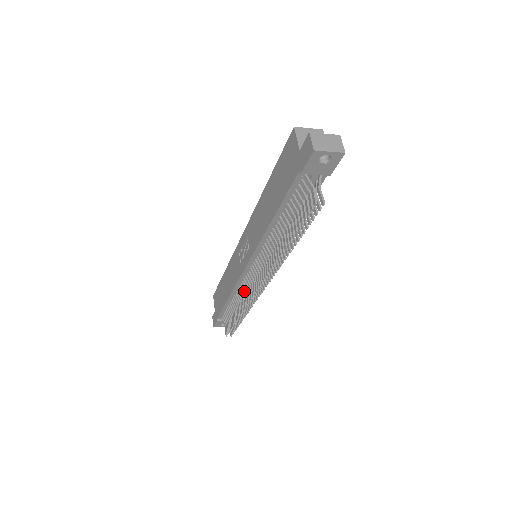
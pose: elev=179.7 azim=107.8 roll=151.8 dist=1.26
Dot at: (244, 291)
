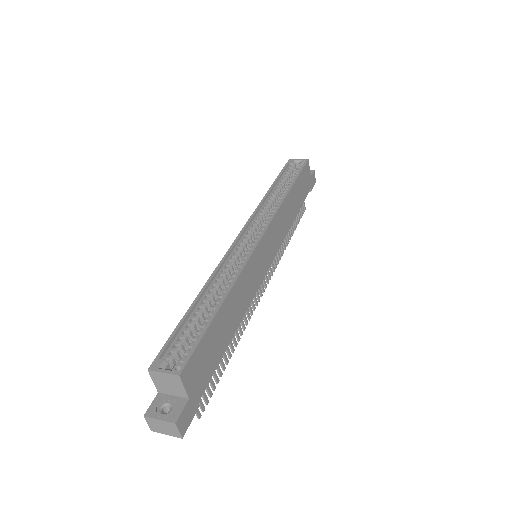
Dot at: occluded
